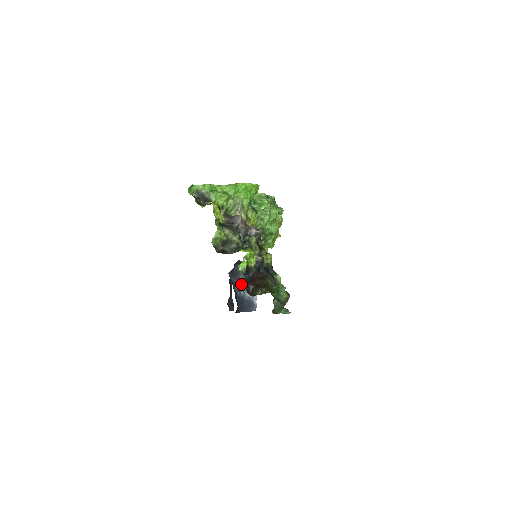
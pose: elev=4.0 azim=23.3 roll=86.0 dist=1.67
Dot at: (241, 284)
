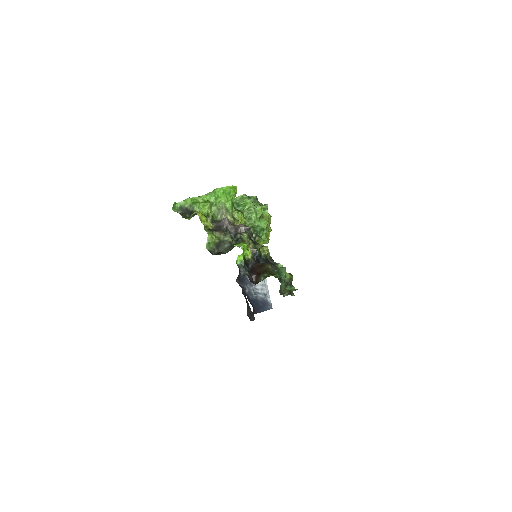
Dot at: (251, 287)
